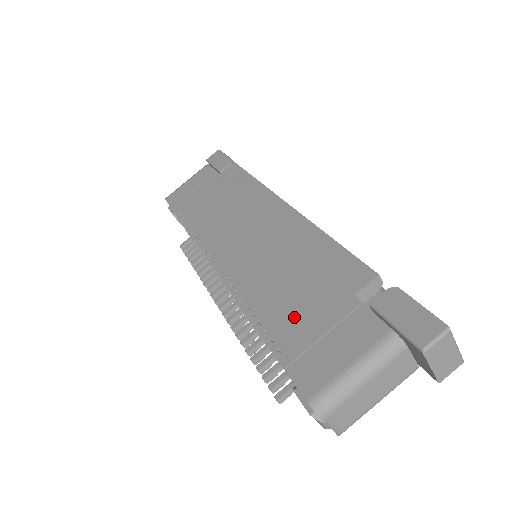
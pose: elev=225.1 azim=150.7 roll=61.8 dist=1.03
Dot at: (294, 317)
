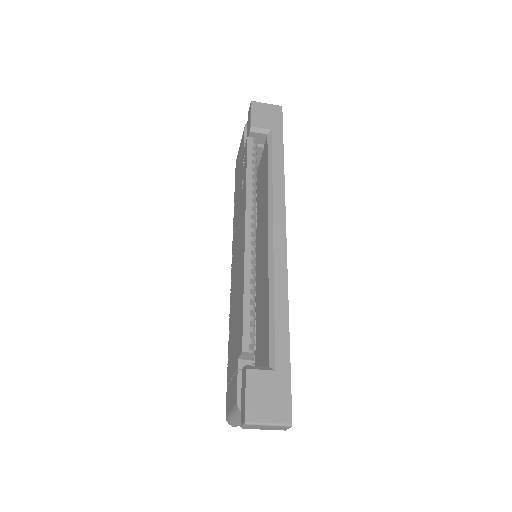
Dot at: (231, 352)
